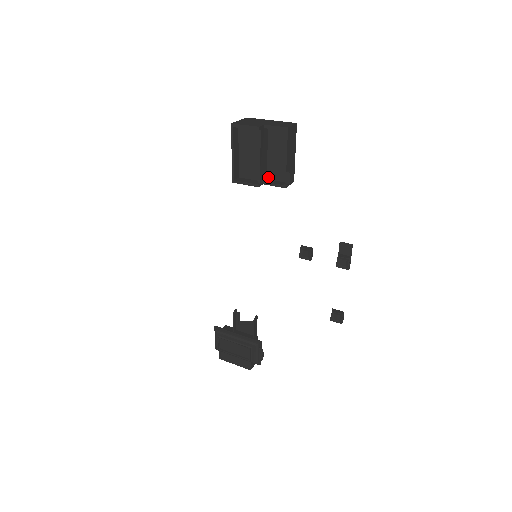
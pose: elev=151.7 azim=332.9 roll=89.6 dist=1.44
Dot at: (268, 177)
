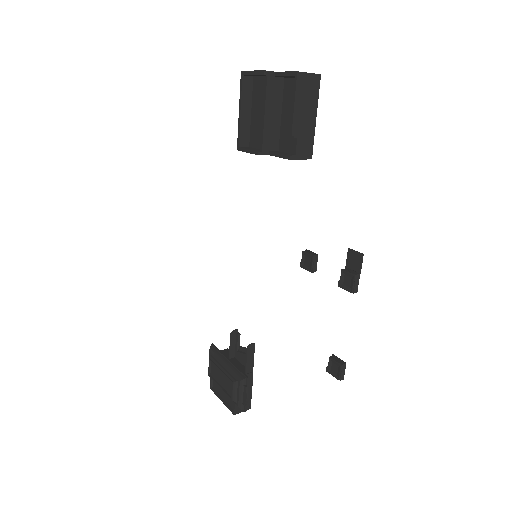
Dot at: (280, 148)
